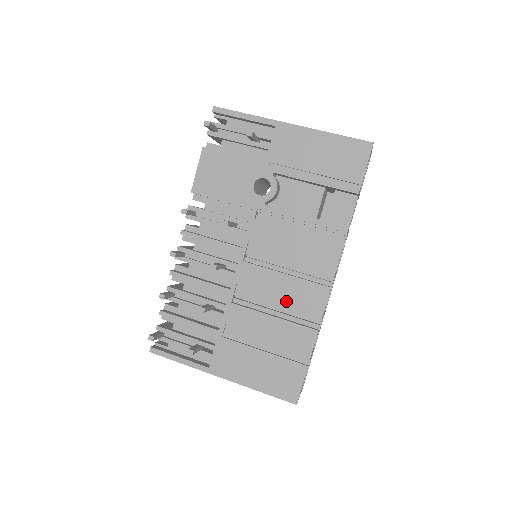
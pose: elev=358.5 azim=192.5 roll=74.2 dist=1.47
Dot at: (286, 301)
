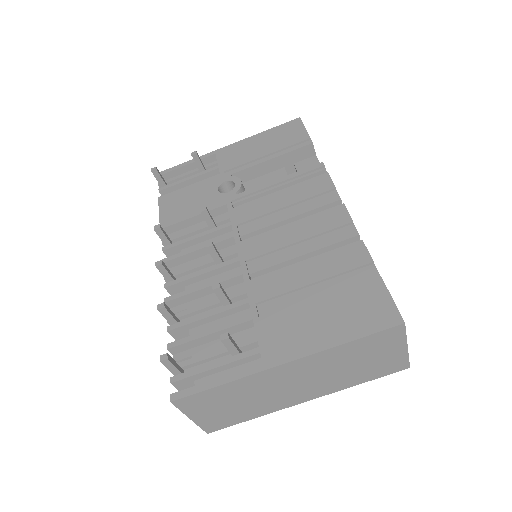
Dot at: (308, 243)
